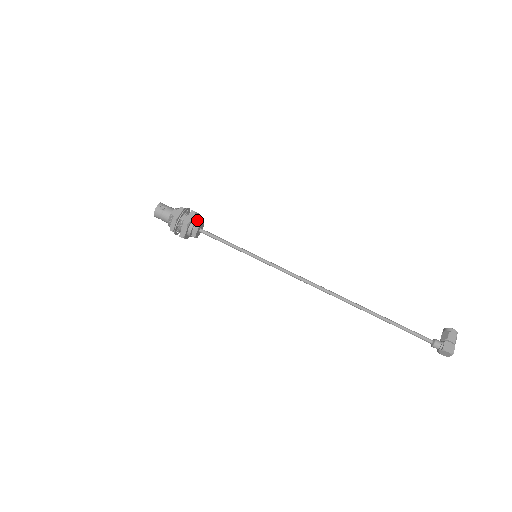
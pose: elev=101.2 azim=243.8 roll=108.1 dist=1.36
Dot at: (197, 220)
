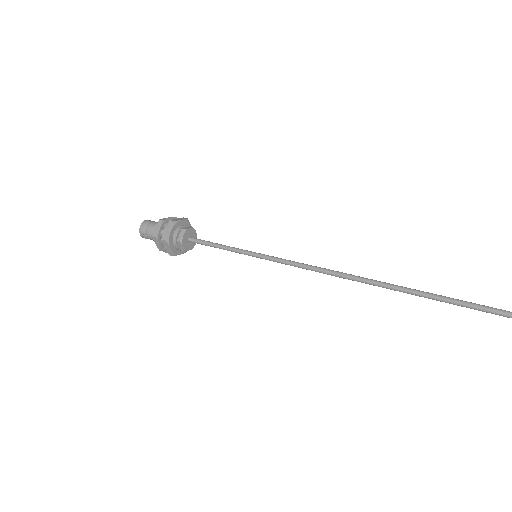
Dot at: occluded
